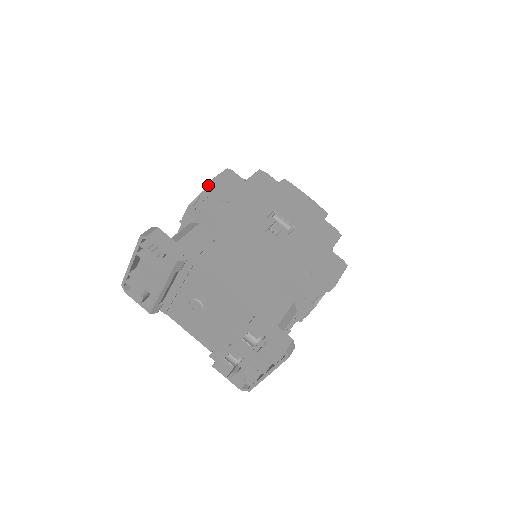
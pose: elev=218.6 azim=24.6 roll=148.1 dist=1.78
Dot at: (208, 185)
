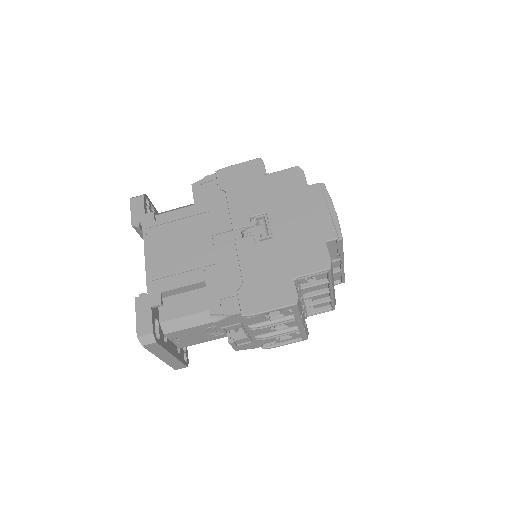
Dot at: (221, 170)
